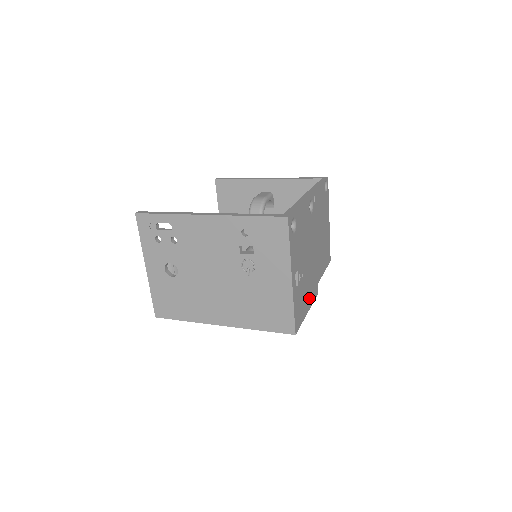
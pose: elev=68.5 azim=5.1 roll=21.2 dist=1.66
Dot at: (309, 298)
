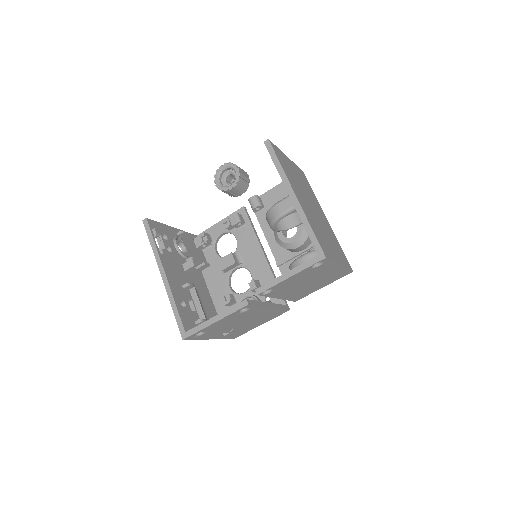
Dot at: (263, 321)
